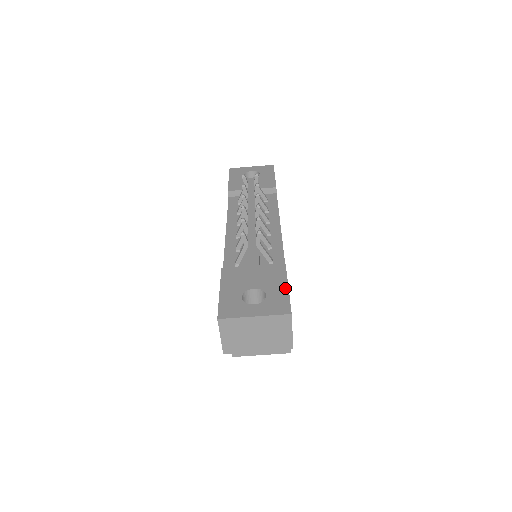
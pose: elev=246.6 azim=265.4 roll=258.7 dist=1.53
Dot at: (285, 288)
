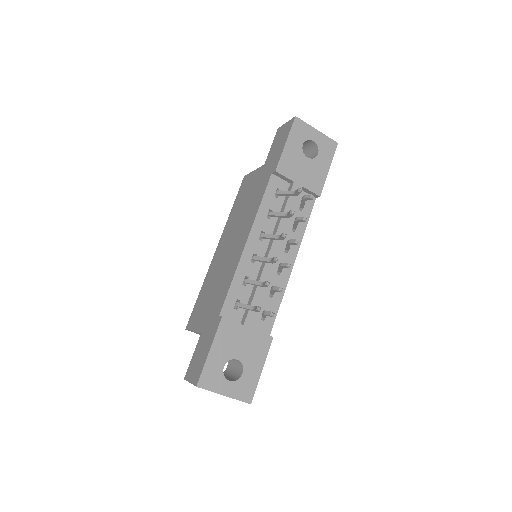
Dot at: (259, 371)
